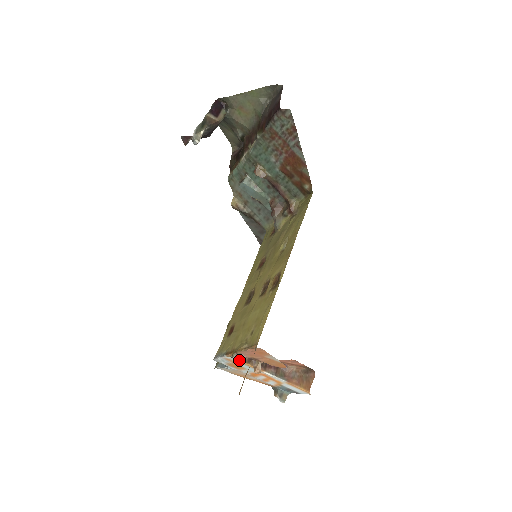
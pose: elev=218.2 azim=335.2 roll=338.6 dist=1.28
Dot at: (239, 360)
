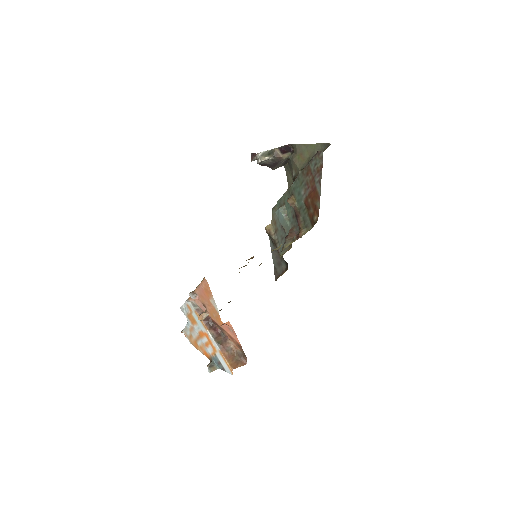
Dot at: (195, 309)
